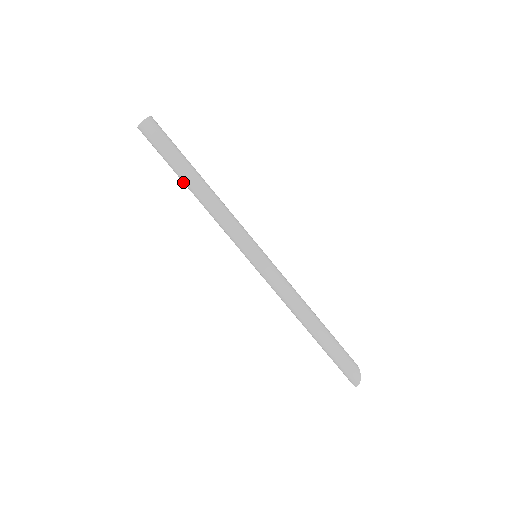
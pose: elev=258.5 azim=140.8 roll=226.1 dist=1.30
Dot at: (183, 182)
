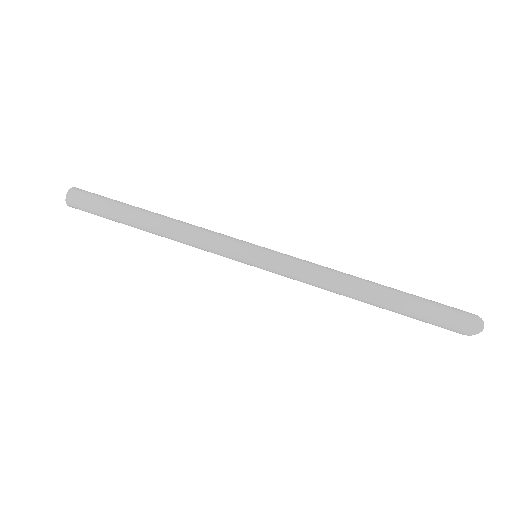
Dot at: (136, 221)
